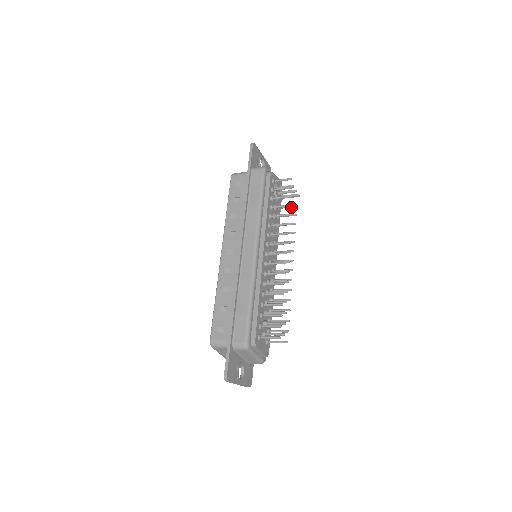
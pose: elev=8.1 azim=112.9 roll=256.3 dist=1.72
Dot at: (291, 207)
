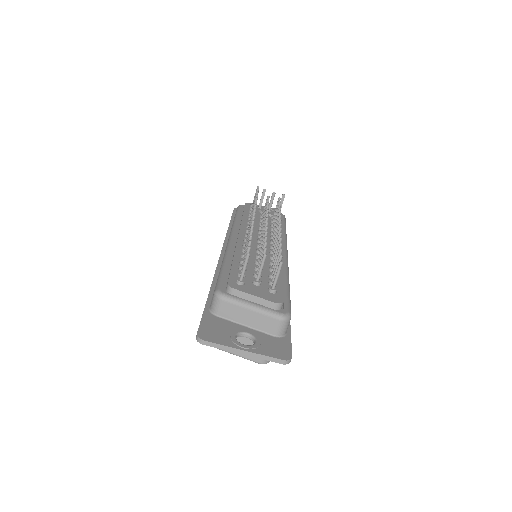
Dot at: occluded
